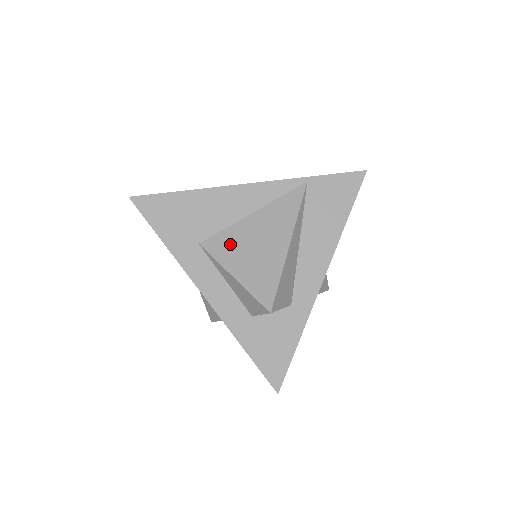
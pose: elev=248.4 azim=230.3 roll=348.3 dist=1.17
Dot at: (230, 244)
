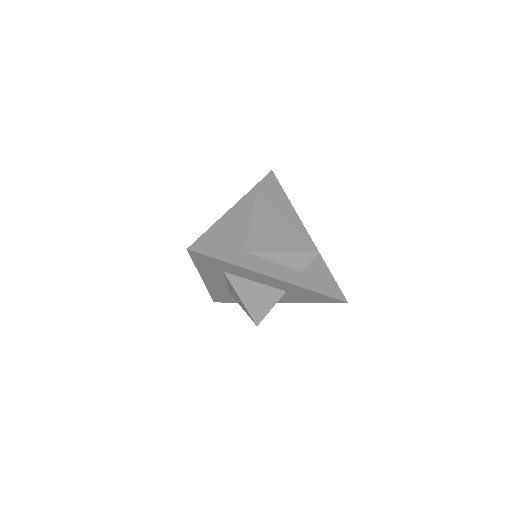
Dot at: (261, 240)
